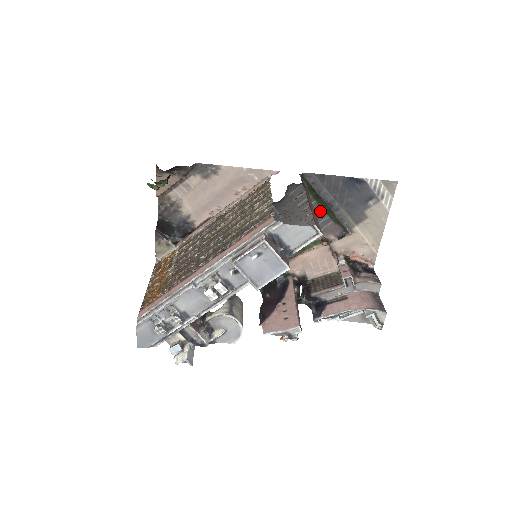
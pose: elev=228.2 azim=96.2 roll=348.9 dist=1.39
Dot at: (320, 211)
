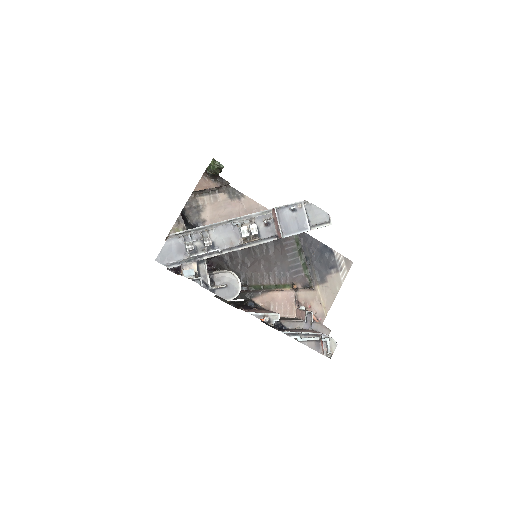
Dot at: (298, 261)
